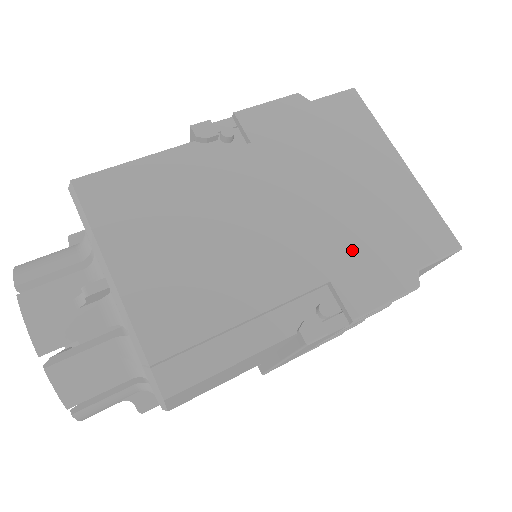
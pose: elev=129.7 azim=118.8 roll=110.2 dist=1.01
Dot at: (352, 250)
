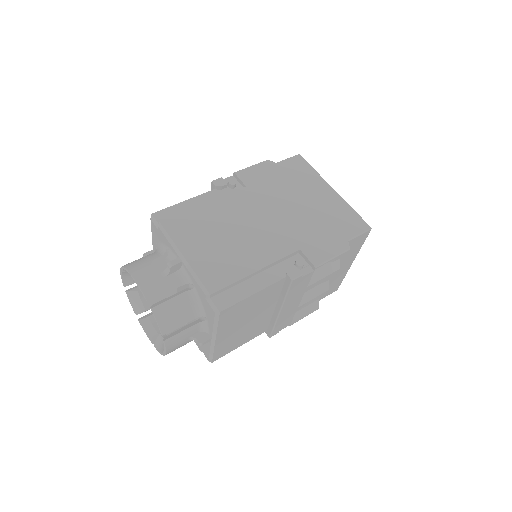
Dot at: (310, 234)
